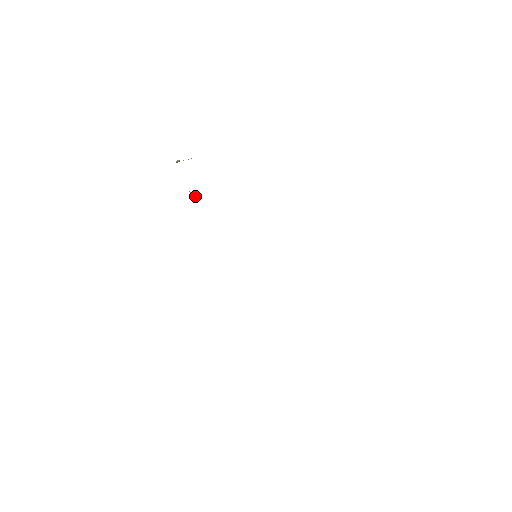
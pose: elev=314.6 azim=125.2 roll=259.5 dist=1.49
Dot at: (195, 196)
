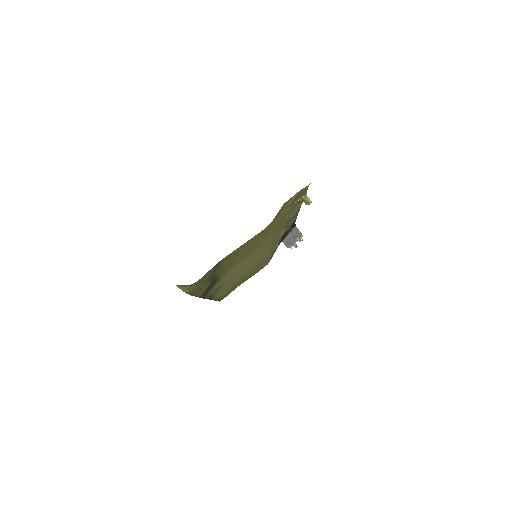
Dot at: occluded
